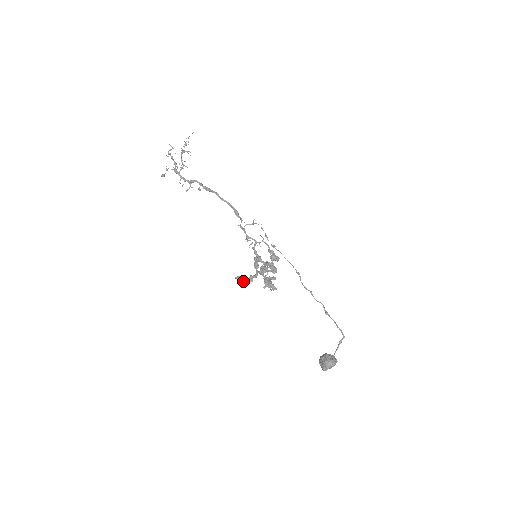
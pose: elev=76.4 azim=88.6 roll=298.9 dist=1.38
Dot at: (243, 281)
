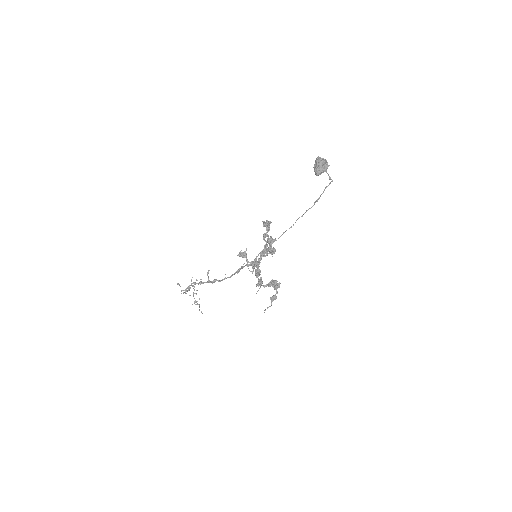
Dot at: (245, 253)
